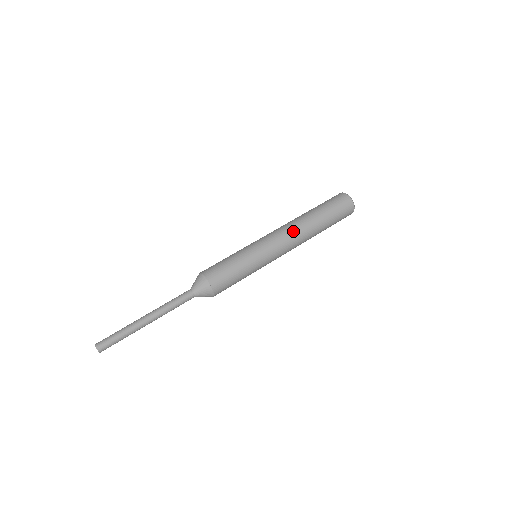
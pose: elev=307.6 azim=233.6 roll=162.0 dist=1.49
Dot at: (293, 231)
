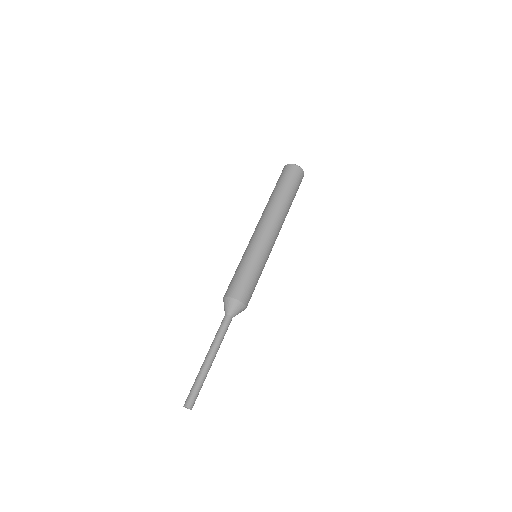
Dot at: (273, 219)
